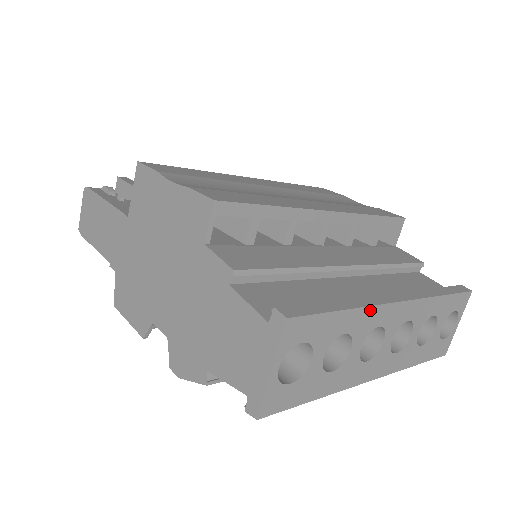
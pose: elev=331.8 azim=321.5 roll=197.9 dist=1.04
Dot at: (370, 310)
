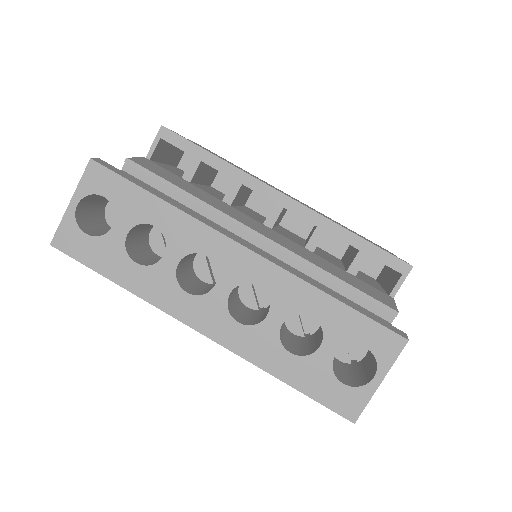
Dot at: (192, 222)
